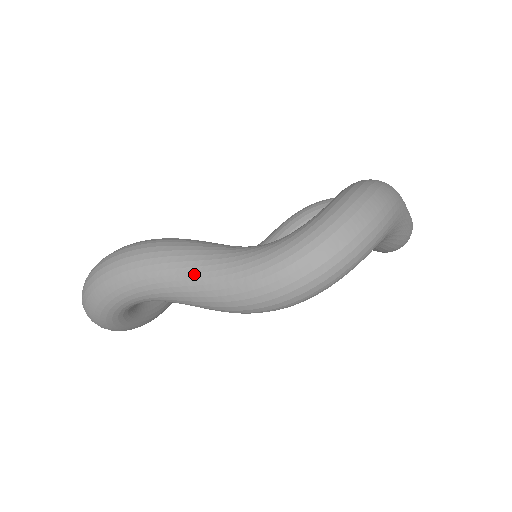
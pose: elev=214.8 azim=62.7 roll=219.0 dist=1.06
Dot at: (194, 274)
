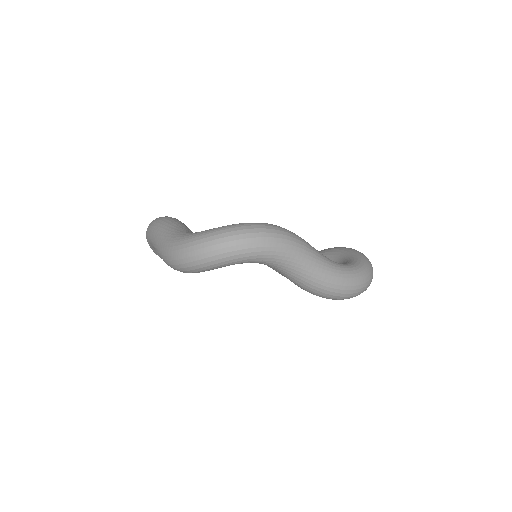
Dot at: (318, 264)
